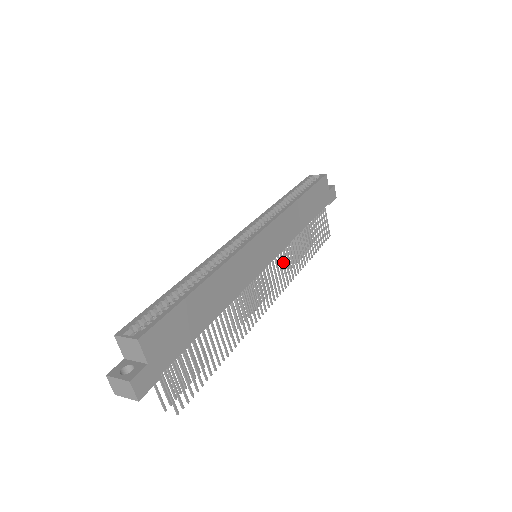
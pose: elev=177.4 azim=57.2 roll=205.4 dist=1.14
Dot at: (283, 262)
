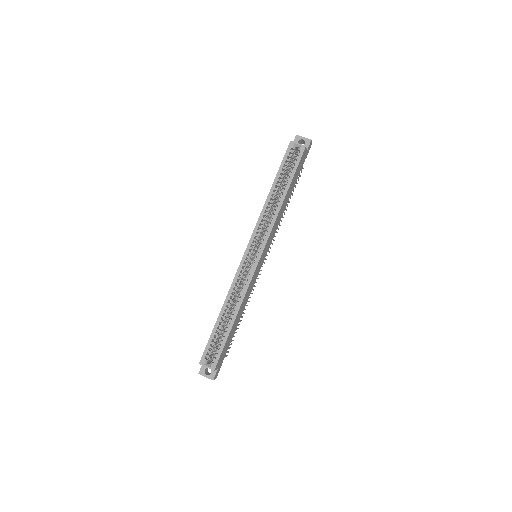
Dot at: occluded
